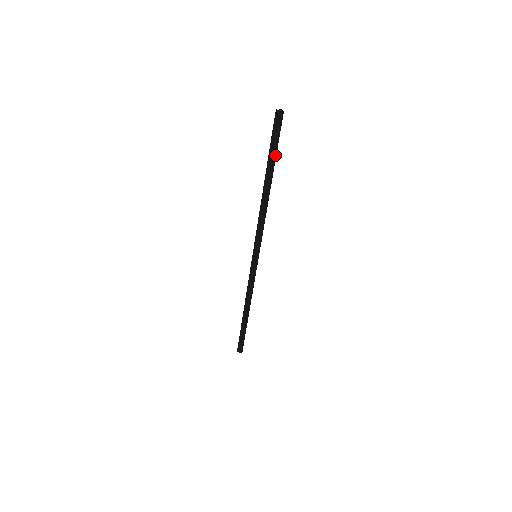
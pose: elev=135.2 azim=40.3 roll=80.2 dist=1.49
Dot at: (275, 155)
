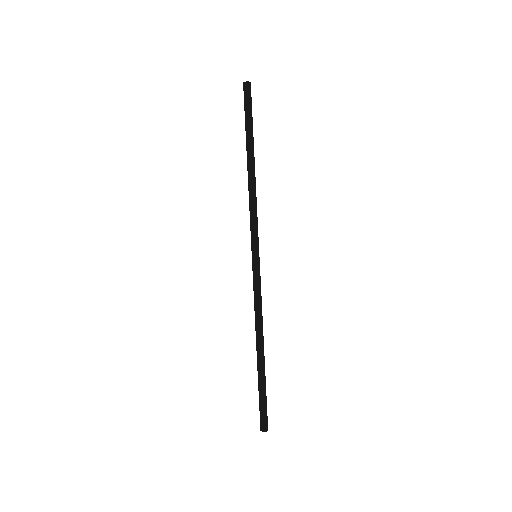
Dot at: (252, 126)
